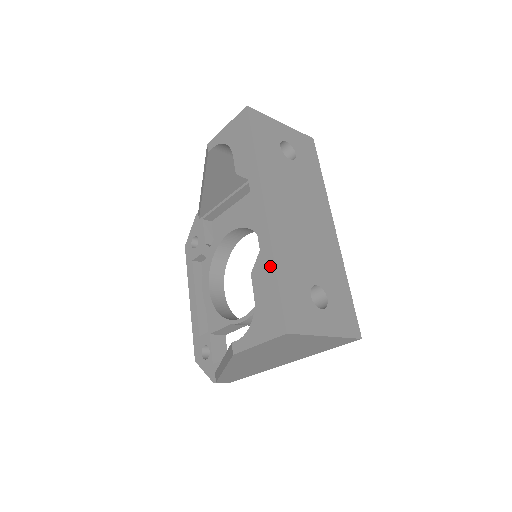
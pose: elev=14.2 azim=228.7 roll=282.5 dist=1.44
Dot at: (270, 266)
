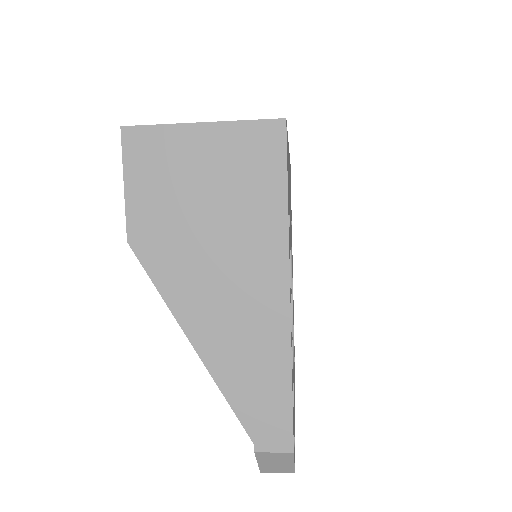
Dot at: occluded
